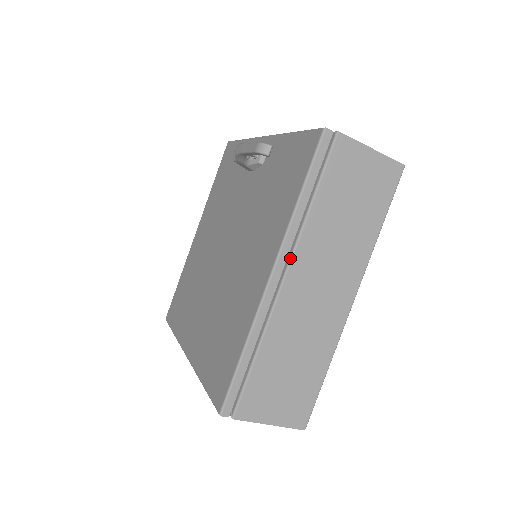
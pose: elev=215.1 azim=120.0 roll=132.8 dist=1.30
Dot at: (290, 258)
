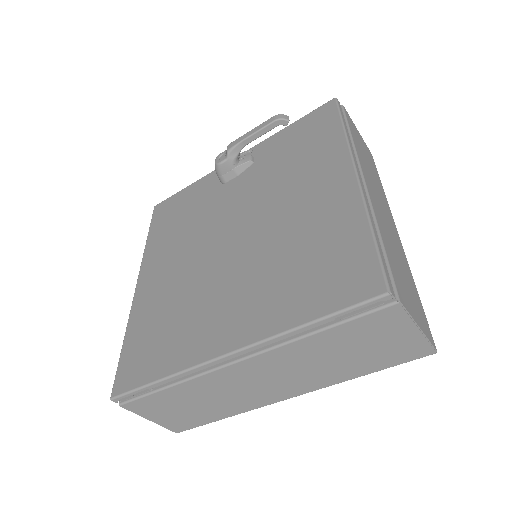
Dot at: (359, 167)
